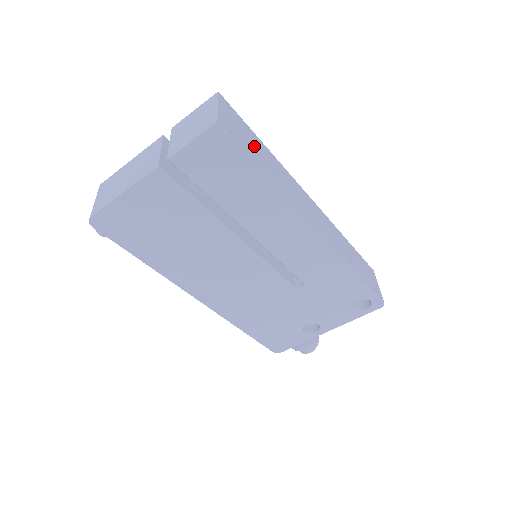
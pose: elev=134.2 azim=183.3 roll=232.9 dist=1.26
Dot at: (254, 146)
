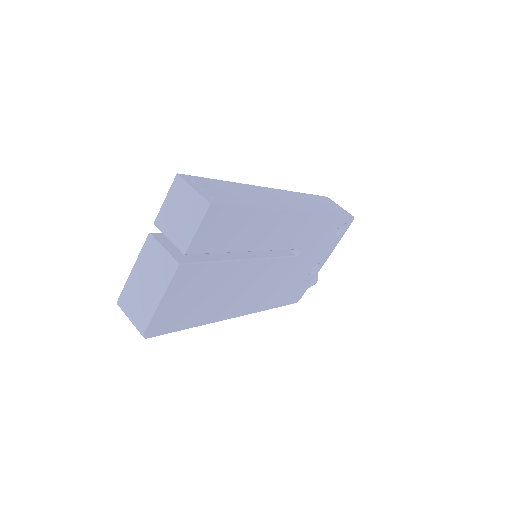
Dot at: (228, 193)
